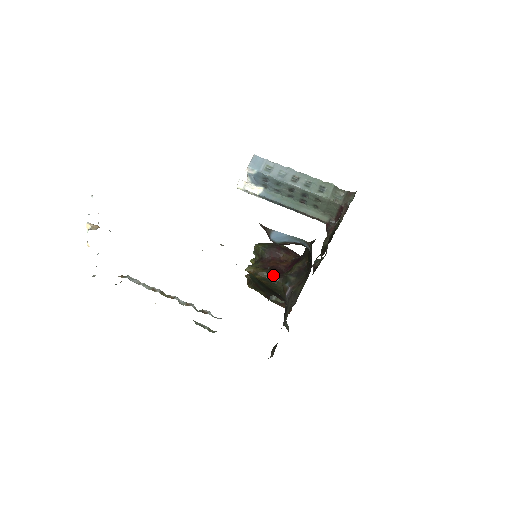
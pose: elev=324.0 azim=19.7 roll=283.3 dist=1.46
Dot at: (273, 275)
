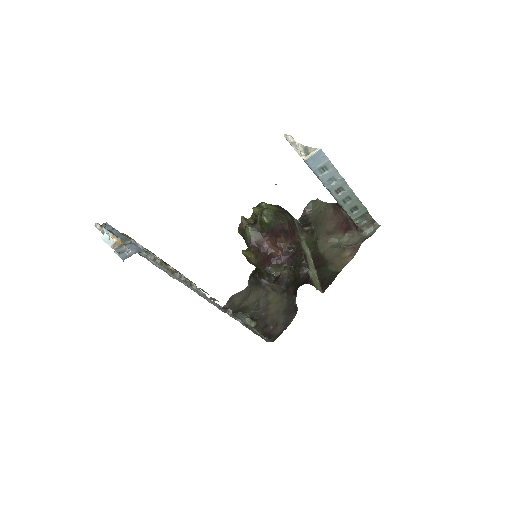
Dot at: (261, 266)
